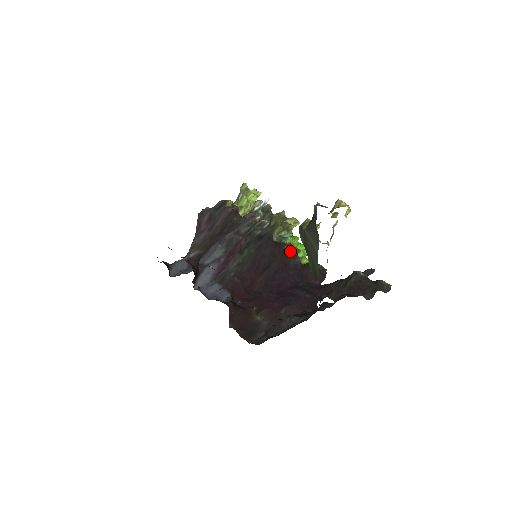
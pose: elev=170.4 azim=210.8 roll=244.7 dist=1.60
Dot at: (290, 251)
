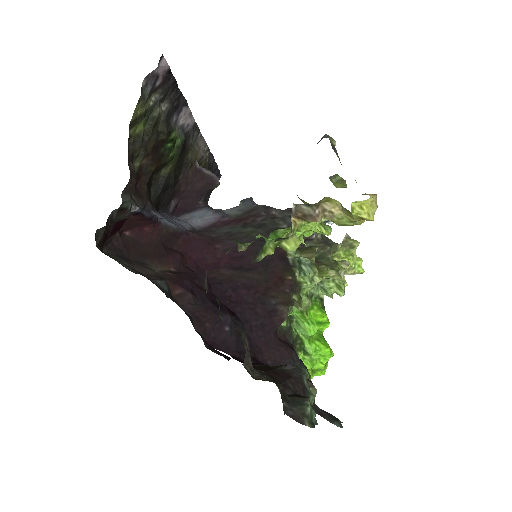
Dot at: (289, 289)
